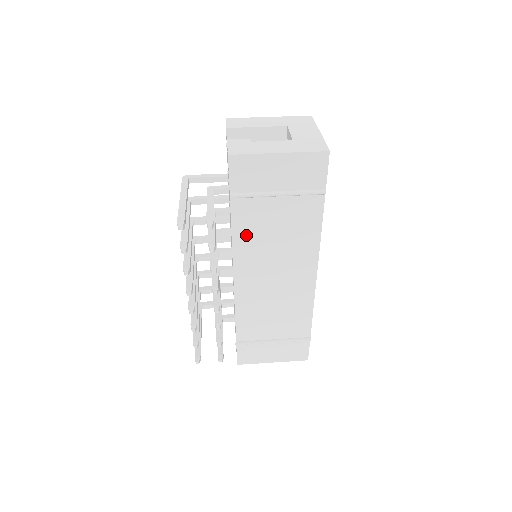
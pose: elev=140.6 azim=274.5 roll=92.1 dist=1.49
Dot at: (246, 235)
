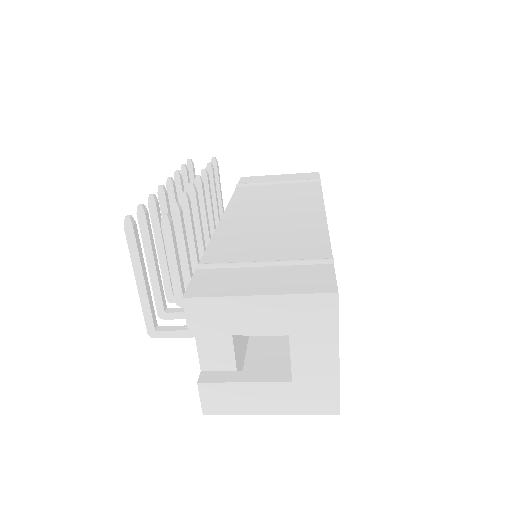
Dot at: (245, 198)
